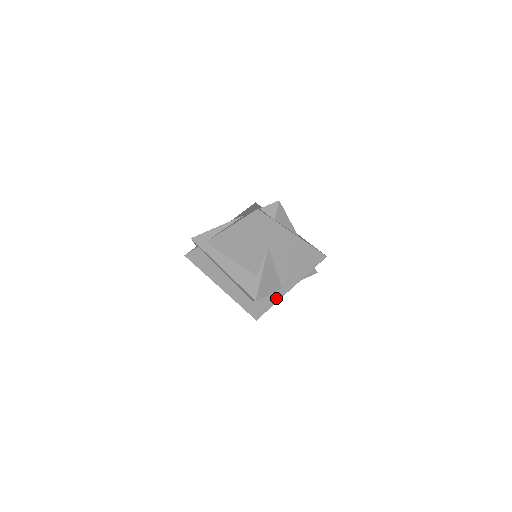
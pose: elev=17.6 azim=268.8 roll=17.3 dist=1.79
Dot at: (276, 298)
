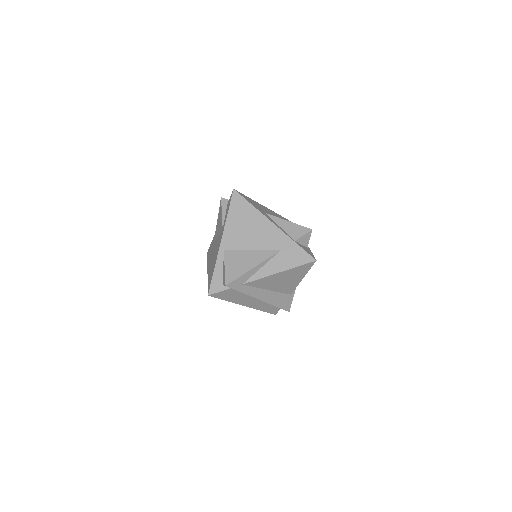
Dot at: occluded
